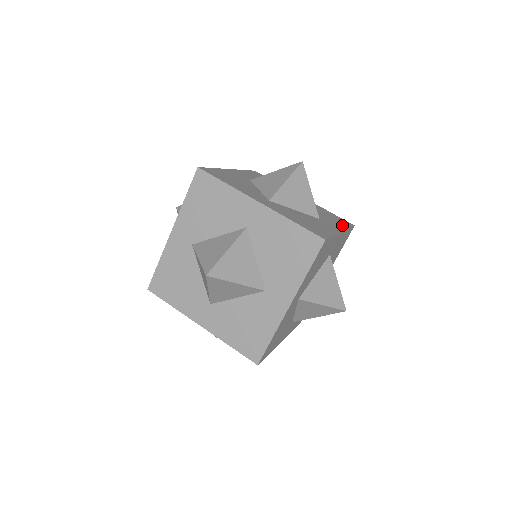
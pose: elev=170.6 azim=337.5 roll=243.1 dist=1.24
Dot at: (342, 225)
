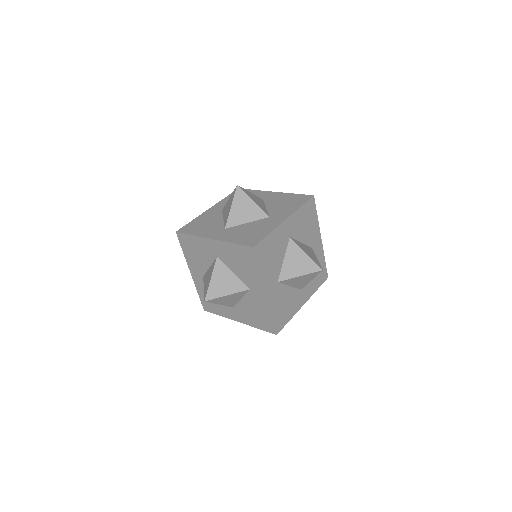
Dot at: (315, 288)
